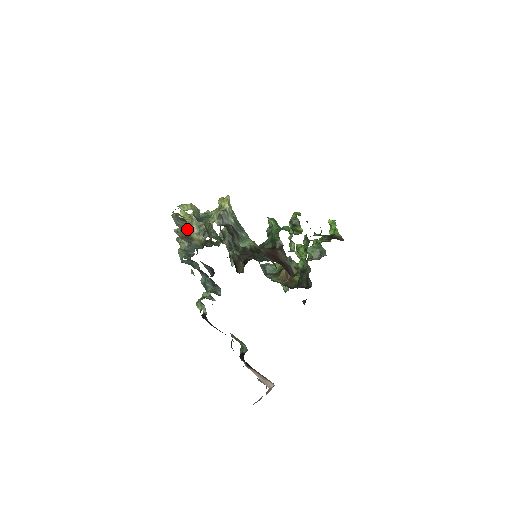
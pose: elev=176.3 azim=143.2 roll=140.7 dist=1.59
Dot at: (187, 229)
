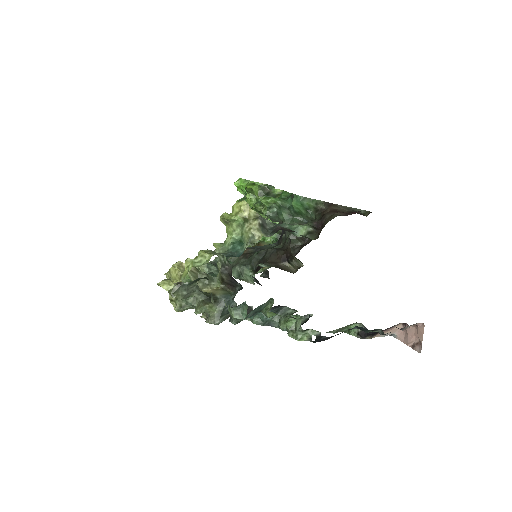
Dot at: (199, 290)
